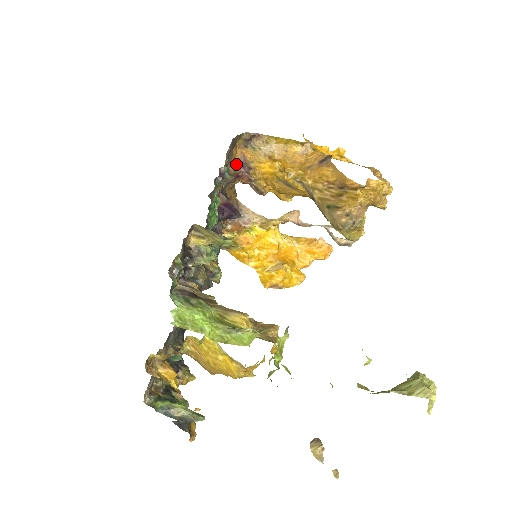
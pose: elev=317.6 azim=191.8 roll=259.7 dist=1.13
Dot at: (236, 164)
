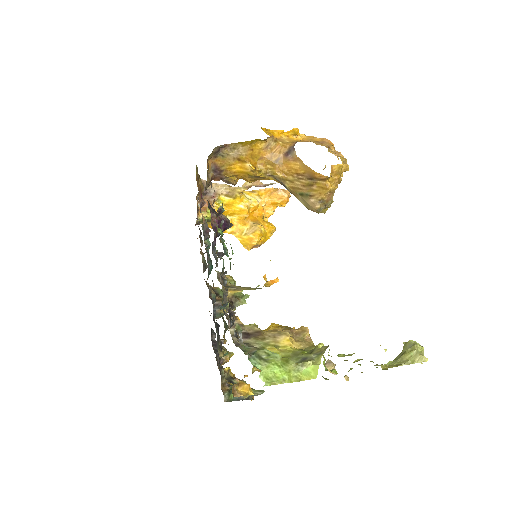
Dot at: (209, 173)
